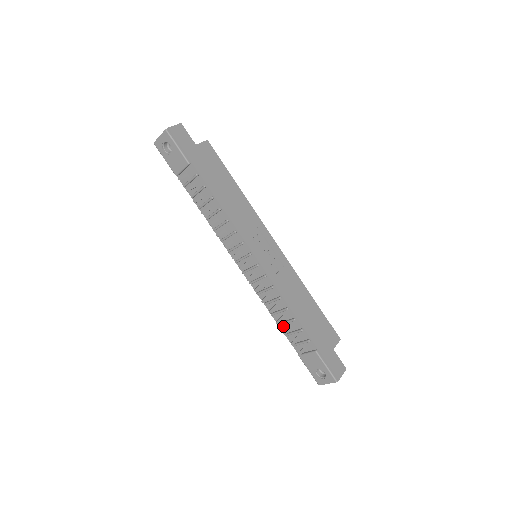
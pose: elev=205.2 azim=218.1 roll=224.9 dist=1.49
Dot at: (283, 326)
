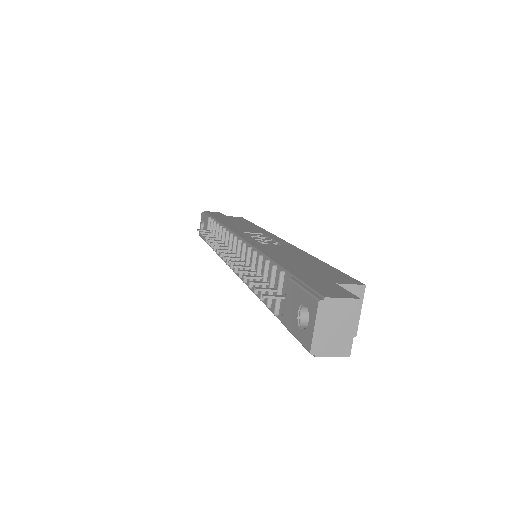
Dot at: occluded
